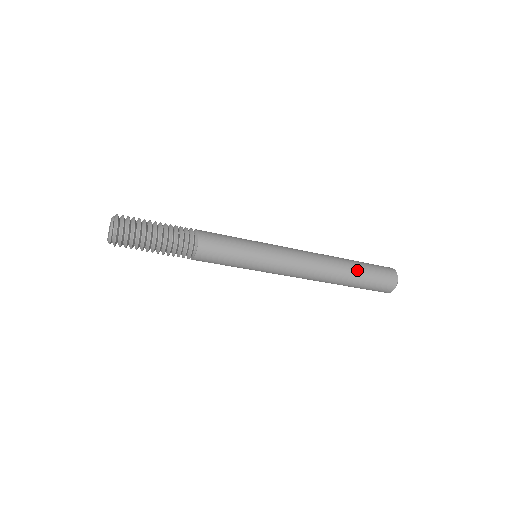
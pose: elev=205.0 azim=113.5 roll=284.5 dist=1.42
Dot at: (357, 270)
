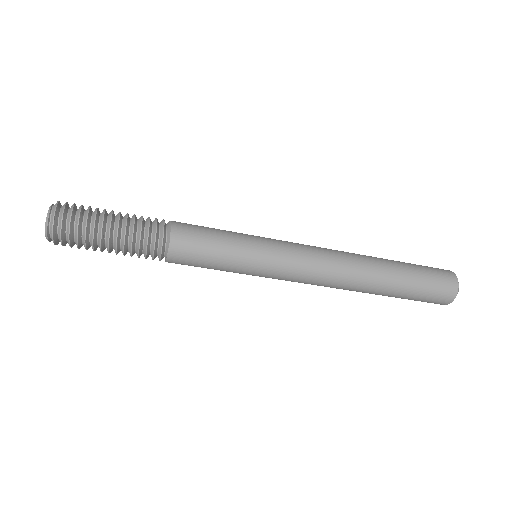
Dot at: (399, 279)
